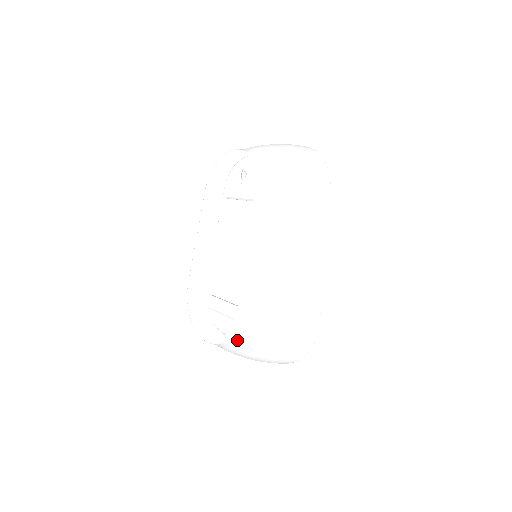
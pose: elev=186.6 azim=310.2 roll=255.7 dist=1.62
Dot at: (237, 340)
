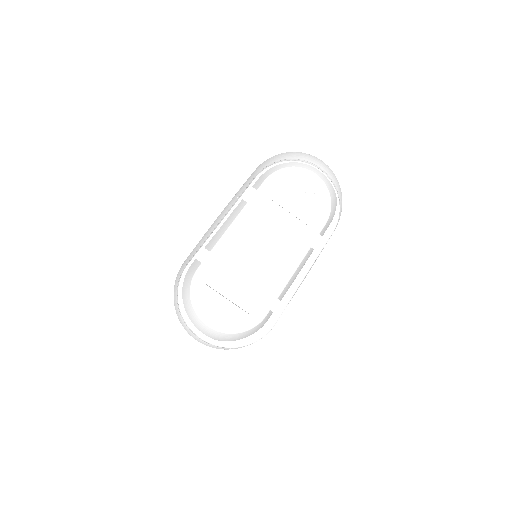
Dot at: occluded
